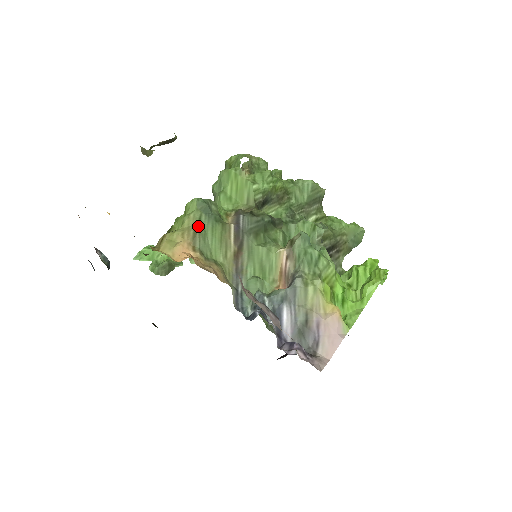
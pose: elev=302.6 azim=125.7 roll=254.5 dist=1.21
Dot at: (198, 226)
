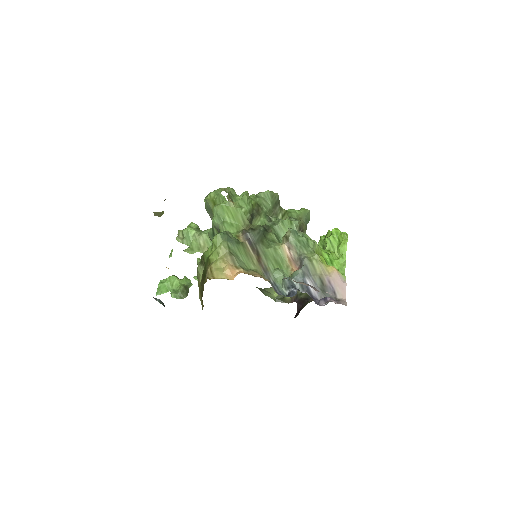
Dot at: (230, 252)
